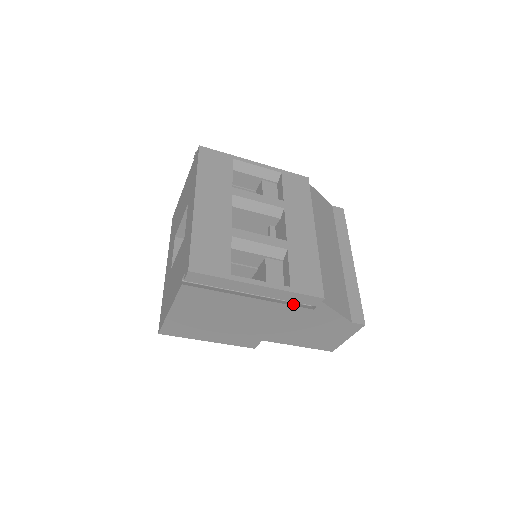
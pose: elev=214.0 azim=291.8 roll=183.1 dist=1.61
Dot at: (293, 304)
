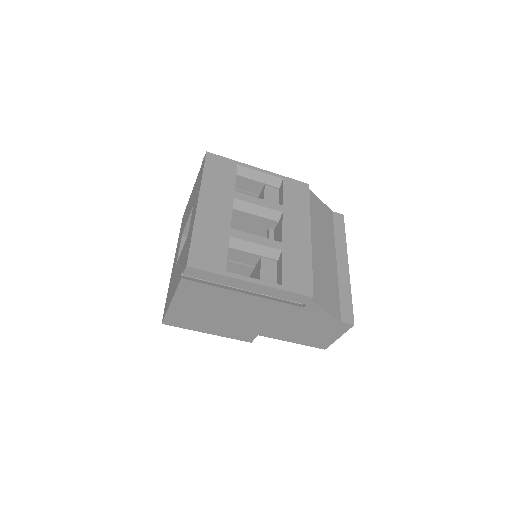
Dot at: (285, 301)
